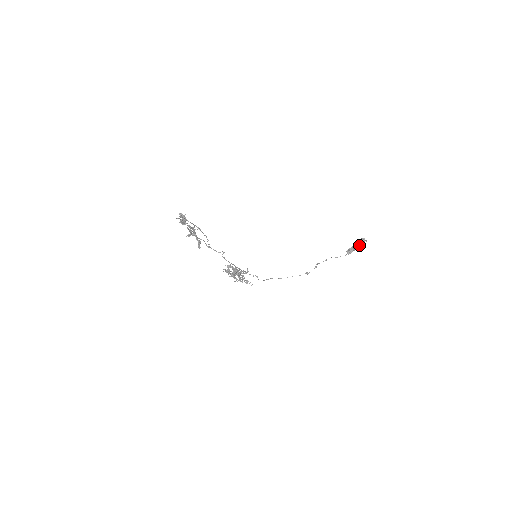
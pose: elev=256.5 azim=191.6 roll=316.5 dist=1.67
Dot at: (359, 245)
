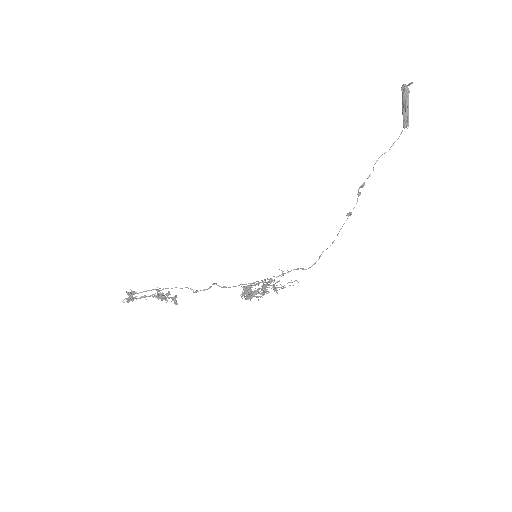
Dot at: (405, 101)
